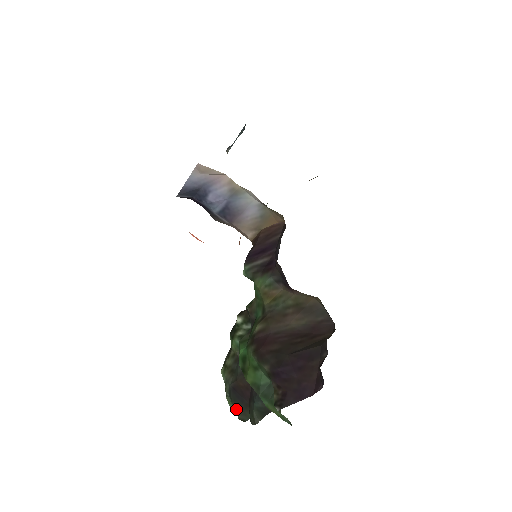
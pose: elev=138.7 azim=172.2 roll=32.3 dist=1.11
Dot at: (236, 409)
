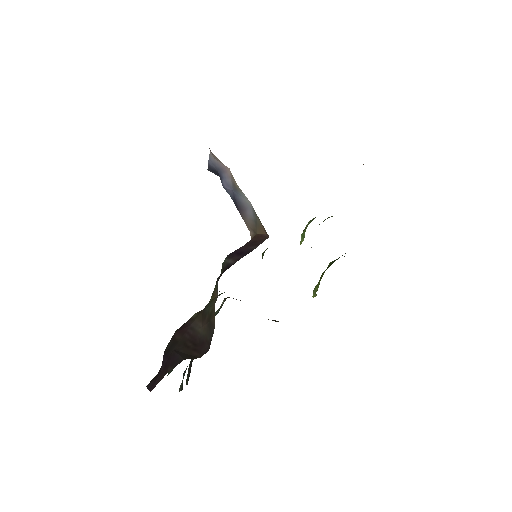
Dot at: (188, 371)
